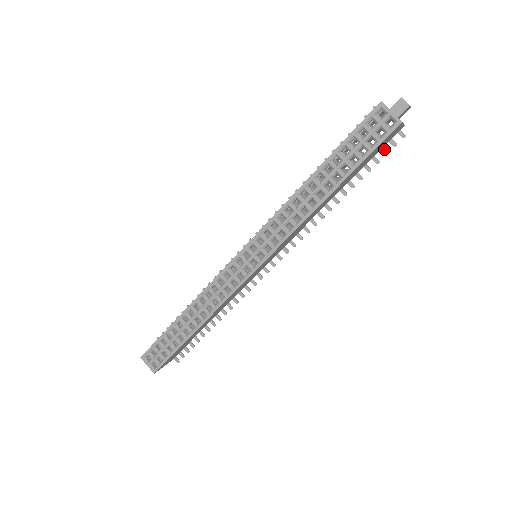
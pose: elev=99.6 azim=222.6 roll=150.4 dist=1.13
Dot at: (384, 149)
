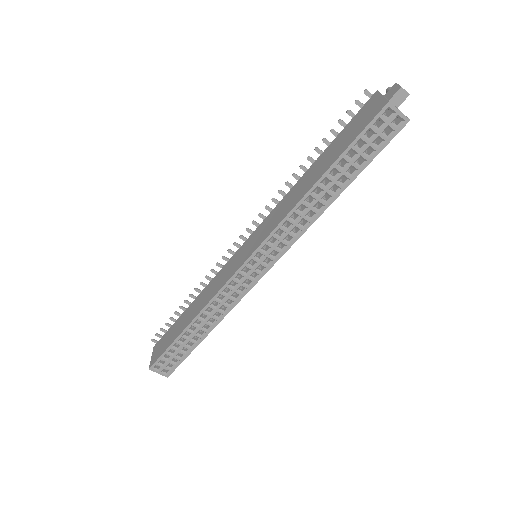
Dot at: occluded
